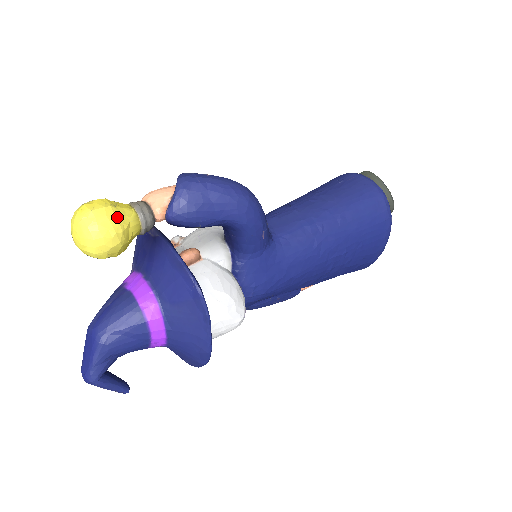
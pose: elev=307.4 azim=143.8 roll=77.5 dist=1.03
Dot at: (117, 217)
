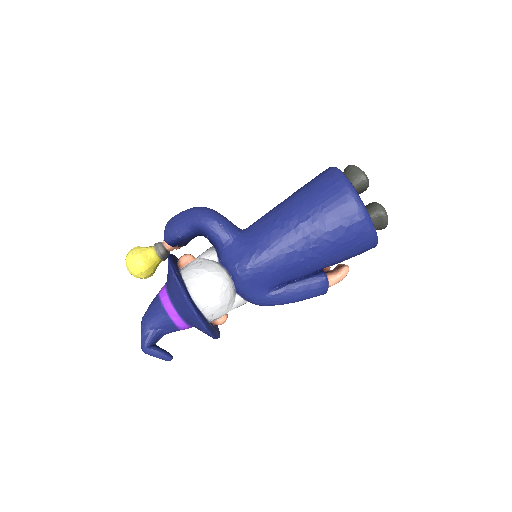
Dot at: (138, 249)
